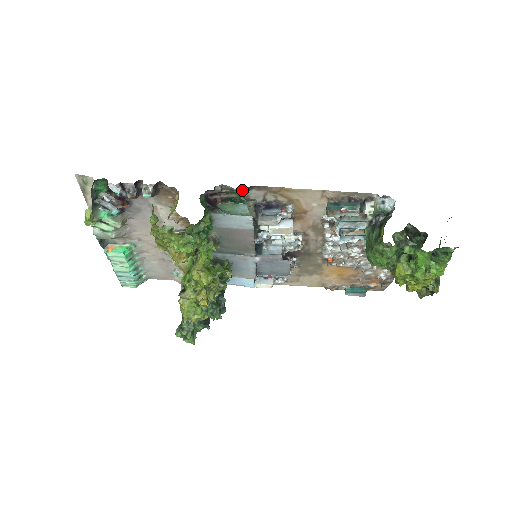
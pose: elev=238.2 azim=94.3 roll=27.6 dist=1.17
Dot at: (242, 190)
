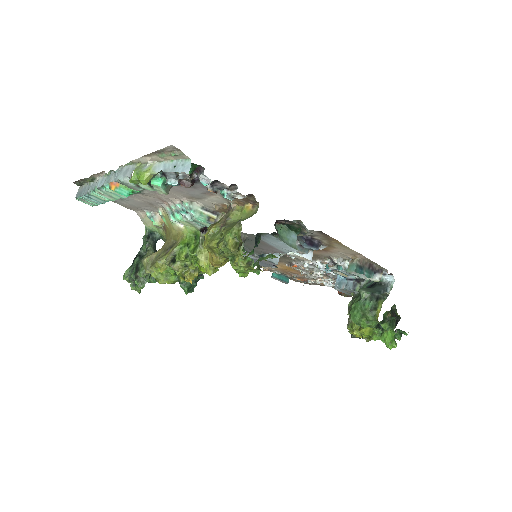
Dot at: occluded
